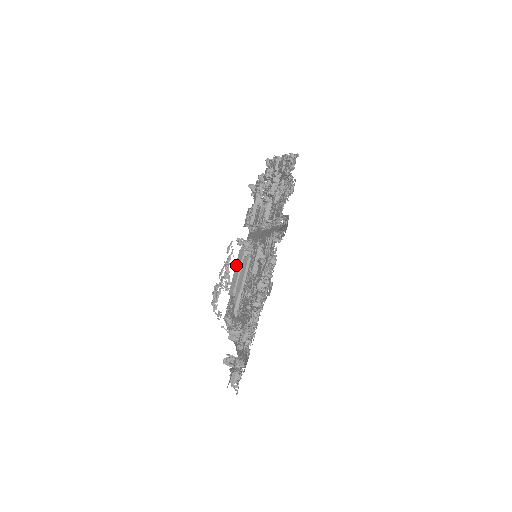
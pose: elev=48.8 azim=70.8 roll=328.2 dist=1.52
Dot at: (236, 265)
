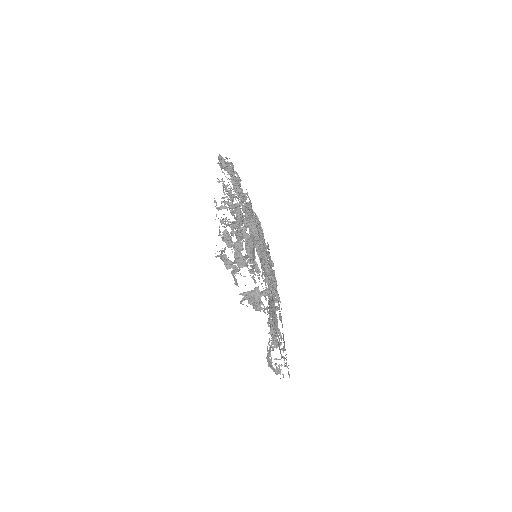
Dot at: (269, 311)
